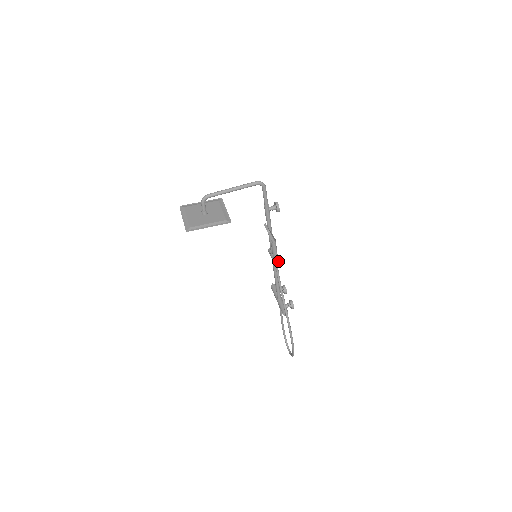
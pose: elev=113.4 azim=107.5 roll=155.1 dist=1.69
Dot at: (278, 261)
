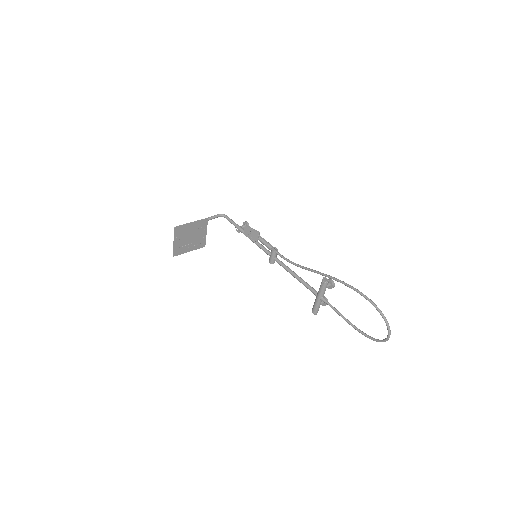
Dot at: (277, 249)
